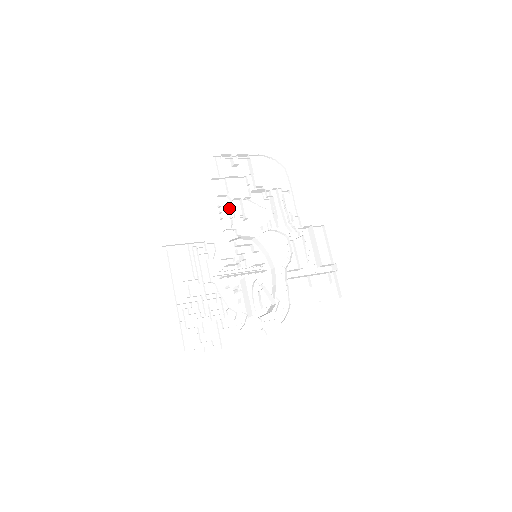
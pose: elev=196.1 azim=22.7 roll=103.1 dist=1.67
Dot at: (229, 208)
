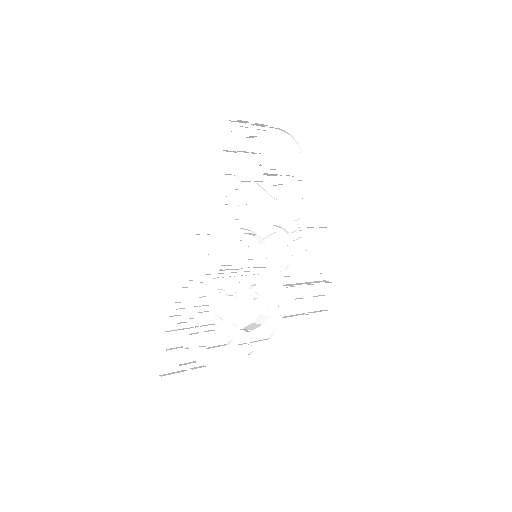
Dot at: (236, 191)
